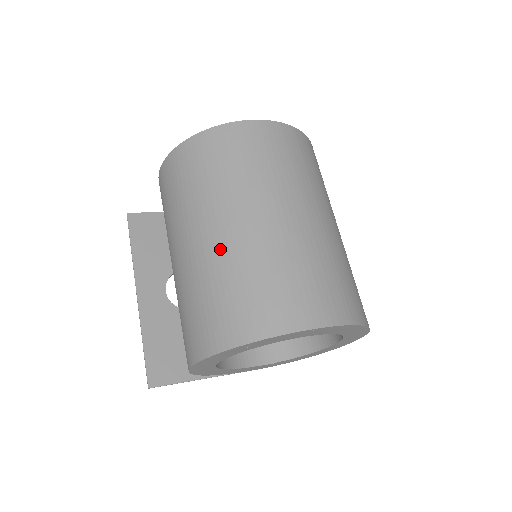
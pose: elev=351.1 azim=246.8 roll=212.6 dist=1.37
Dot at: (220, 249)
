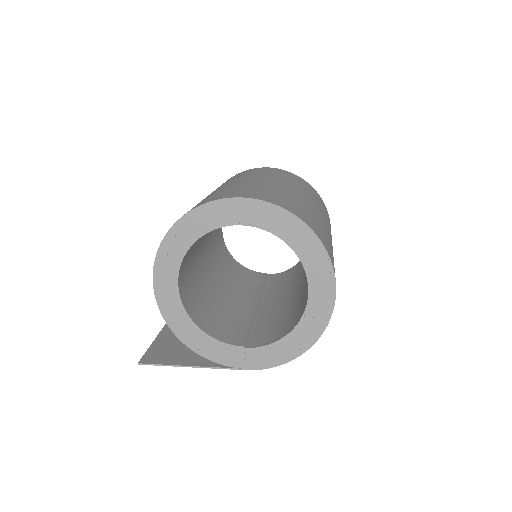
Dot at: occluded
